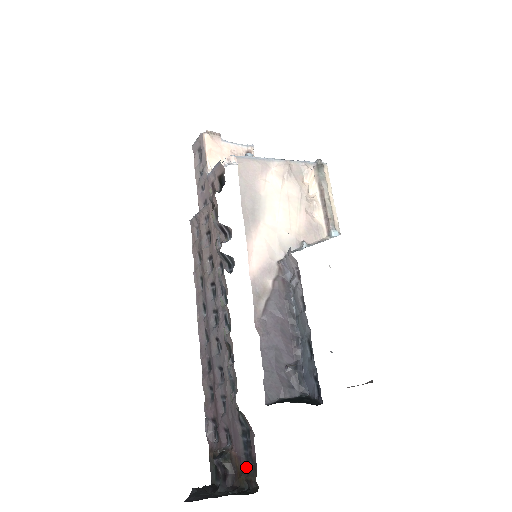
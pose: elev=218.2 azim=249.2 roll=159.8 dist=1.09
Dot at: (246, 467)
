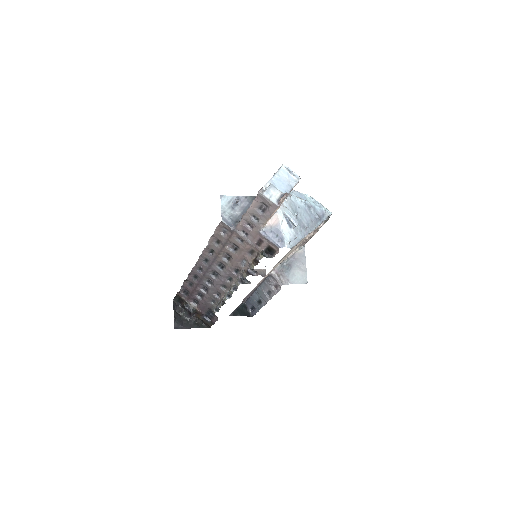
Dot at: (206, 319)
